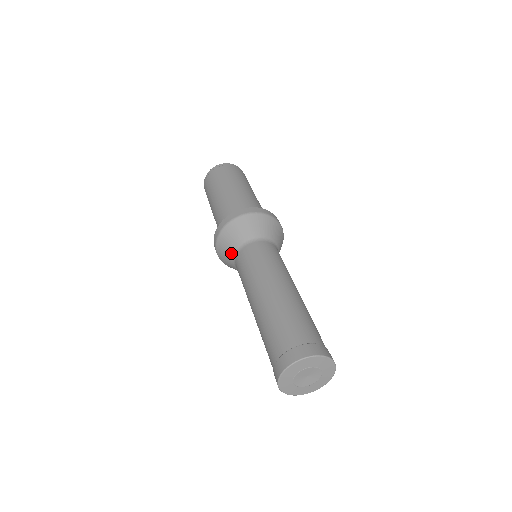
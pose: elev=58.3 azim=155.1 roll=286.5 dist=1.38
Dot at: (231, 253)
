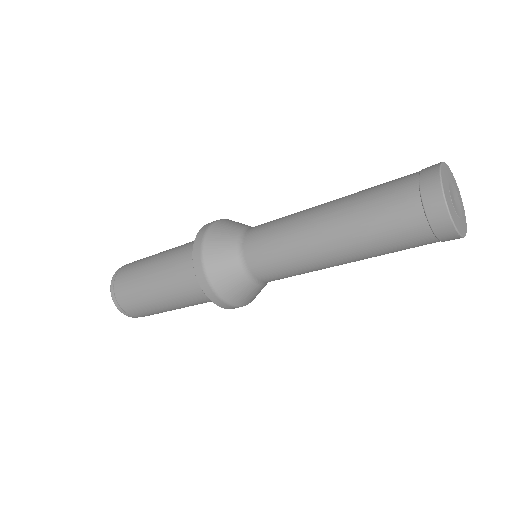
Dot at: (232, 254)
